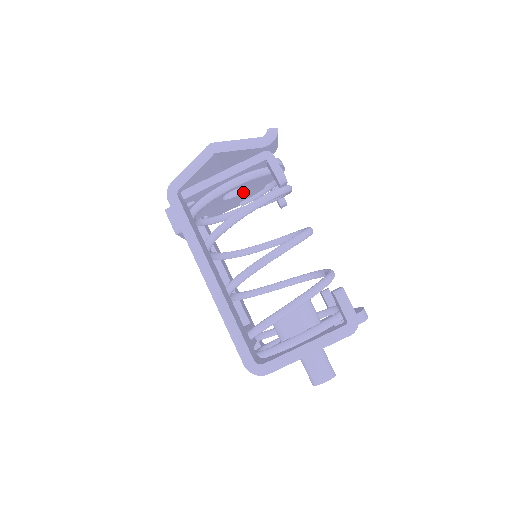
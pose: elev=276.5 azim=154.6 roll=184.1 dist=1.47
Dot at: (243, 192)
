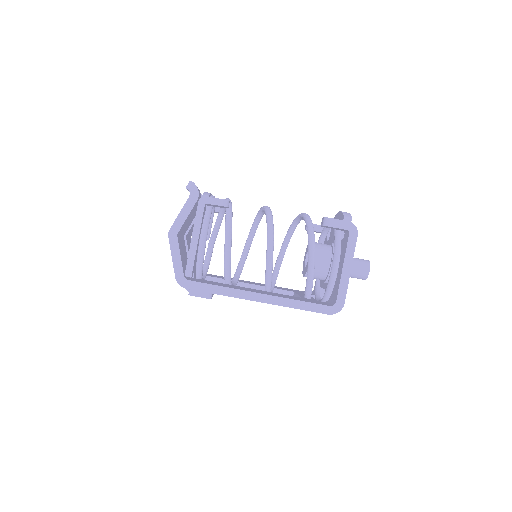
Dot at: occluded
